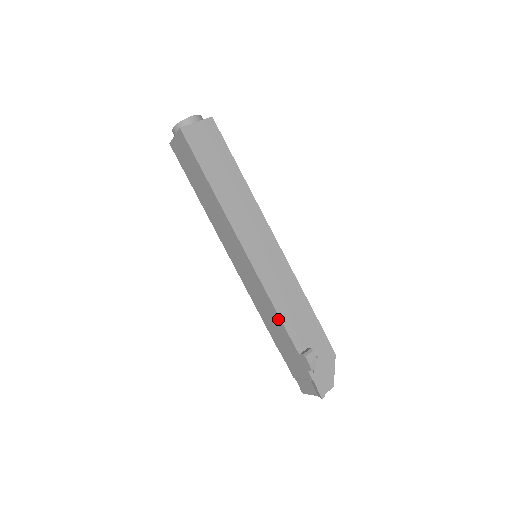
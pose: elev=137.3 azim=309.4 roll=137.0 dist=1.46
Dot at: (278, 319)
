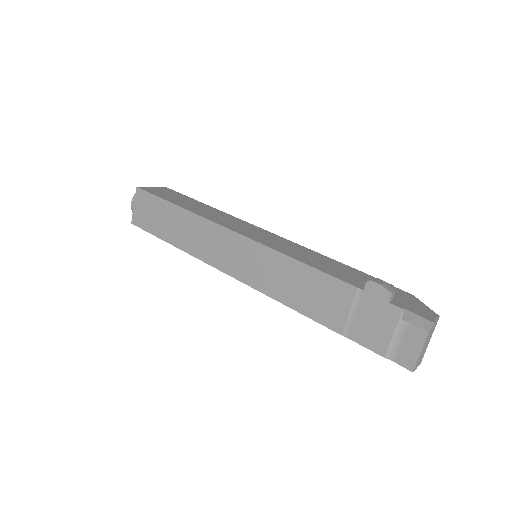
Dot at: (312, 273)
